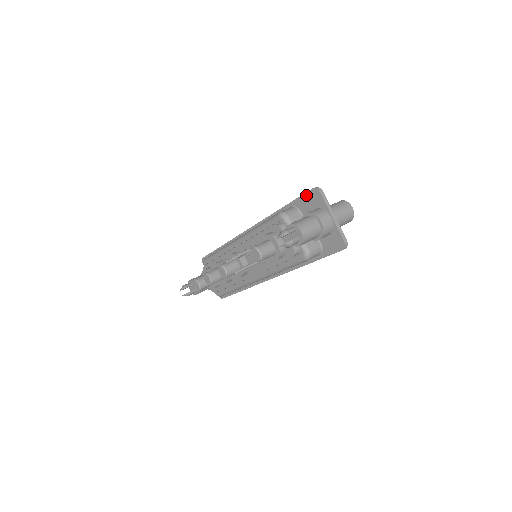
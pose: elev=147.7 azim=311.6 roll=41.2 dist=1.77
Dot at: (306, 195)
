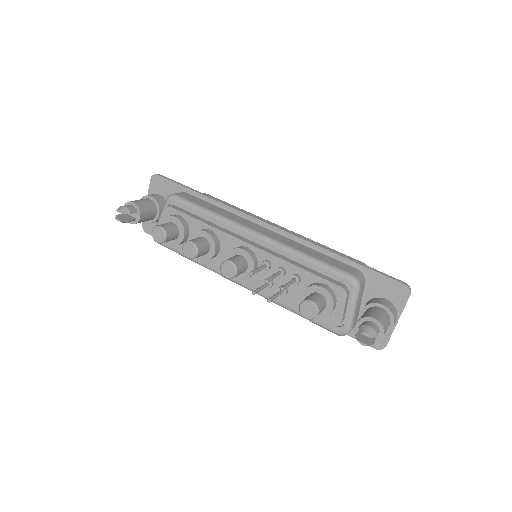
Dot at: (391, 281)
